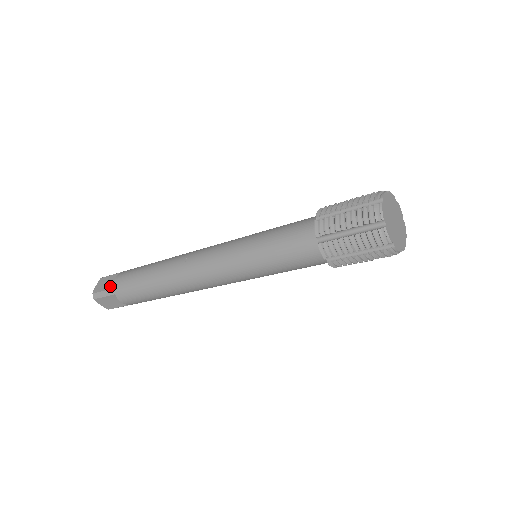
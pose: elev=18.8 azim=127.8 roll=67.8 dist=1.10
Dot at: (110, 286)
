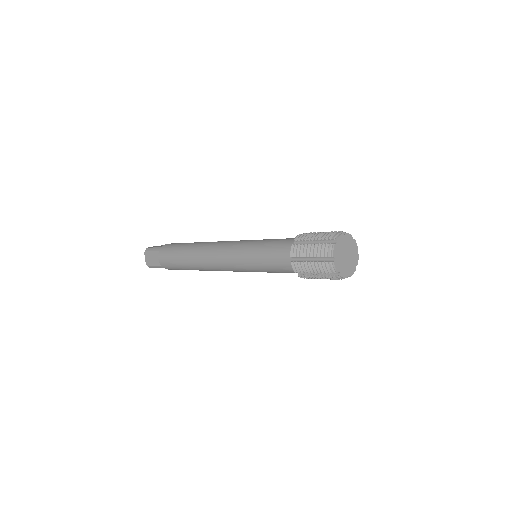
Dot at: (161, 246)
